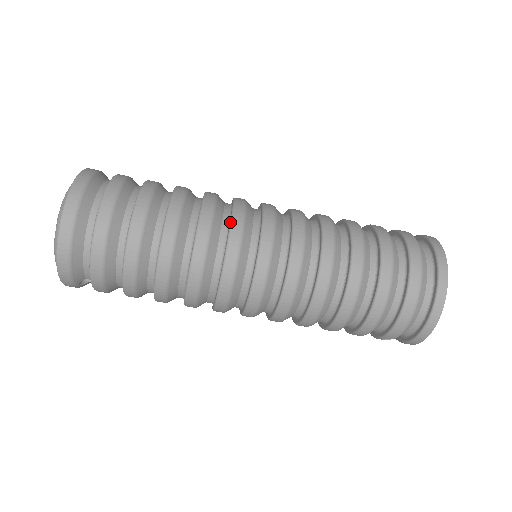
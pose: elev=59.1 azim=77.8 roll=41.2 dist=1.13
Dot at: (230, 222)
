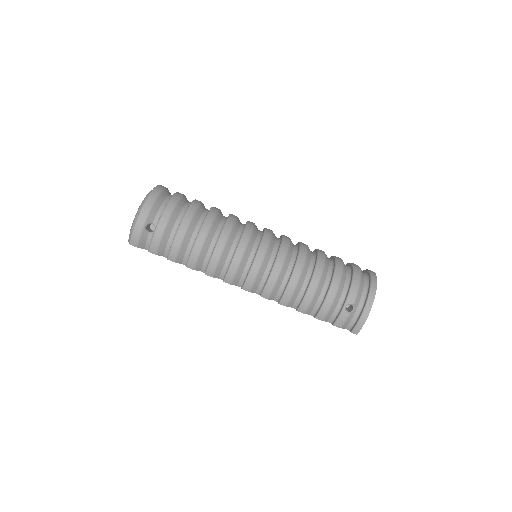
Dot at: occluded
